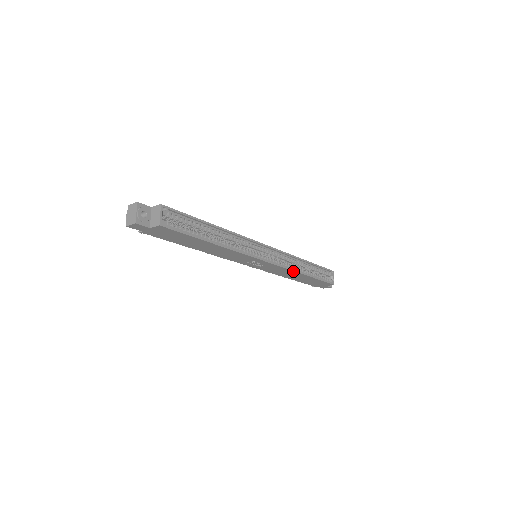
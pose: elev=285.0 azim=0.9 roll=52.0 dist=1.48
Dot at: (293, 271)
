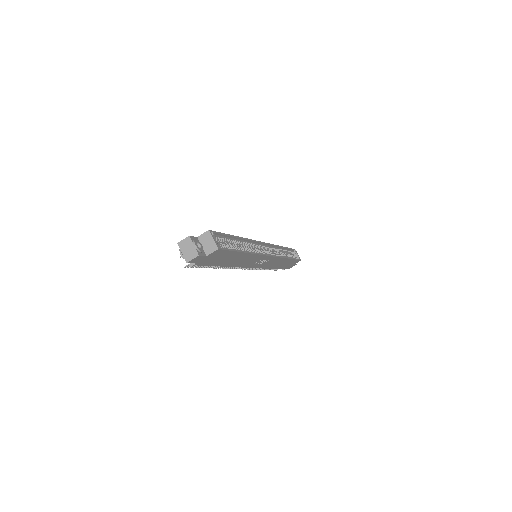
Dot at: (282, 258)
